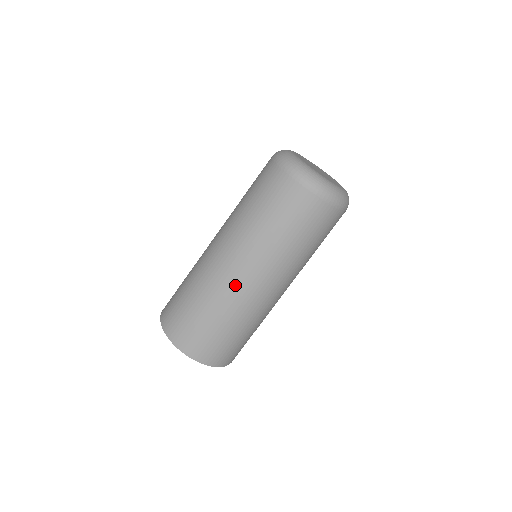
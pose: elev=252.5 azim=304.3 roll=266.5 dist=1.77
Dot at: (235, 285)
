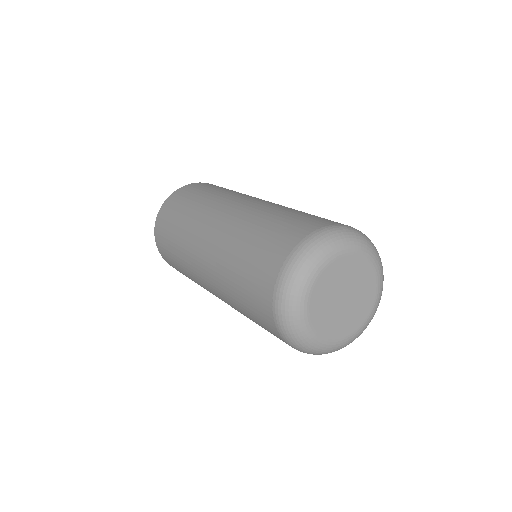
Dot at: occluded
